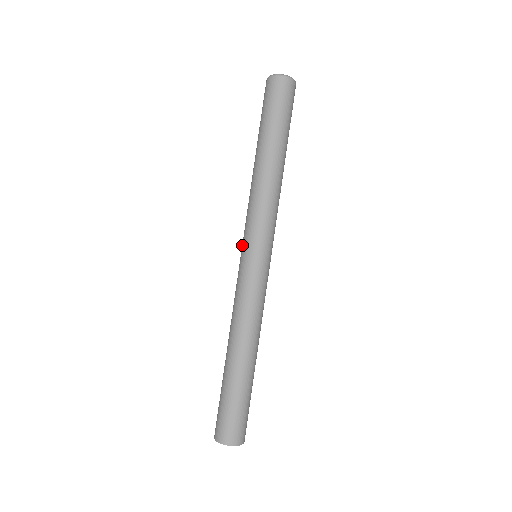
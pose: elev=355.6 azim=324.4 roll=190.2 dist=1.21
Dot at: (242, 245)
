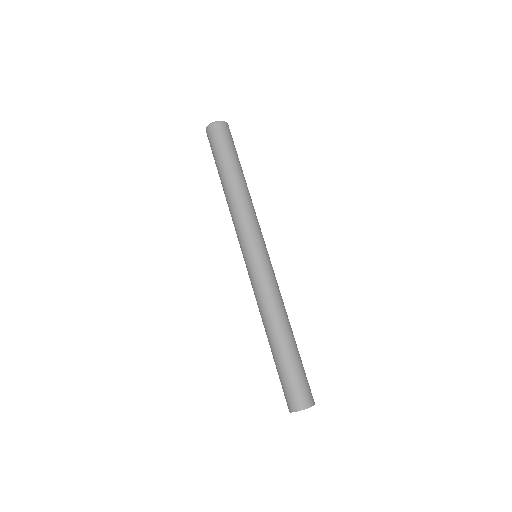
Dot at: (244, 250)
